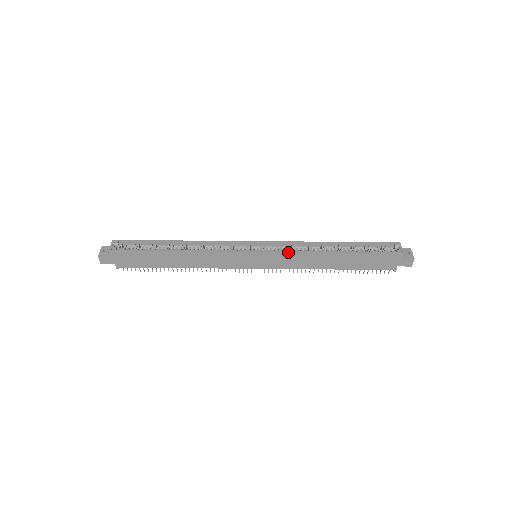
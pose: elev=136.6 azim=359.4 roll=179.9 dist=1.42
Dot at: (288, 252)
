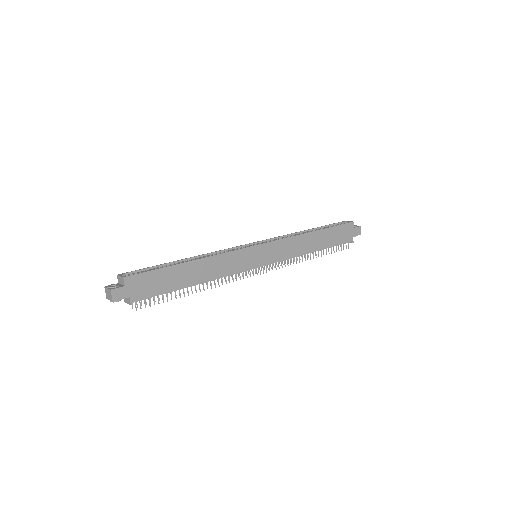
Dot at: (282, 239)
